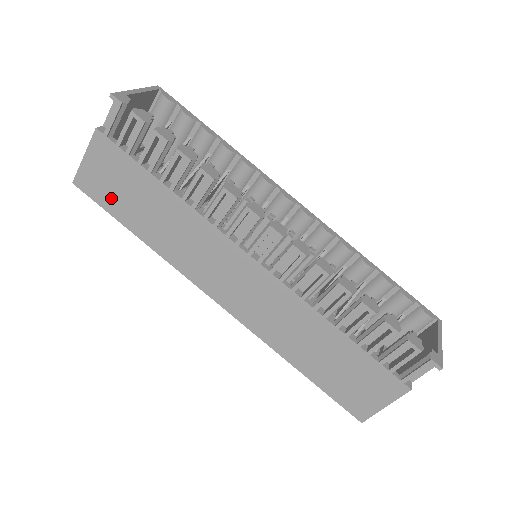
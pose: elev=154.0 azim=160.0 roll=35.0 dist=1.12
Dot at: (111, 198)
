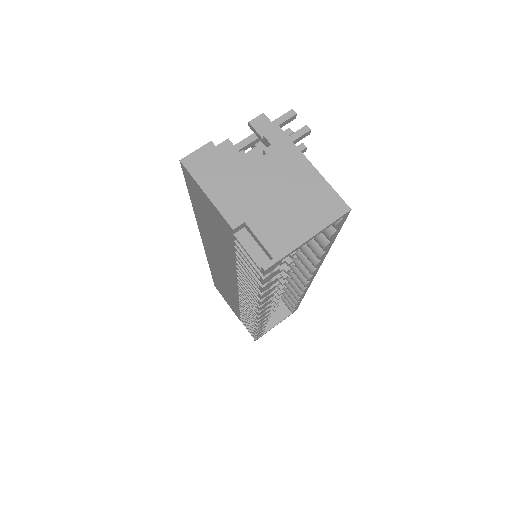
Dot at: (198, 202)
